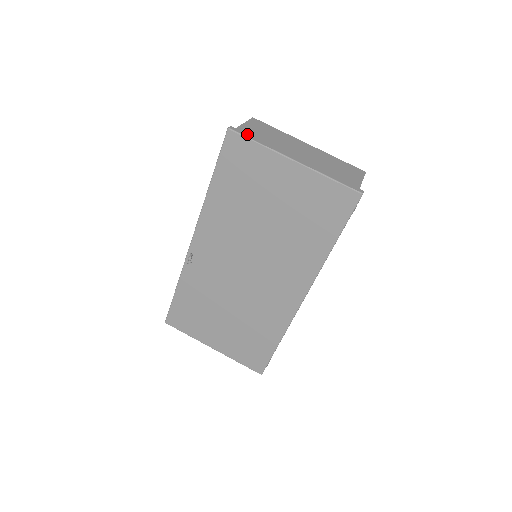
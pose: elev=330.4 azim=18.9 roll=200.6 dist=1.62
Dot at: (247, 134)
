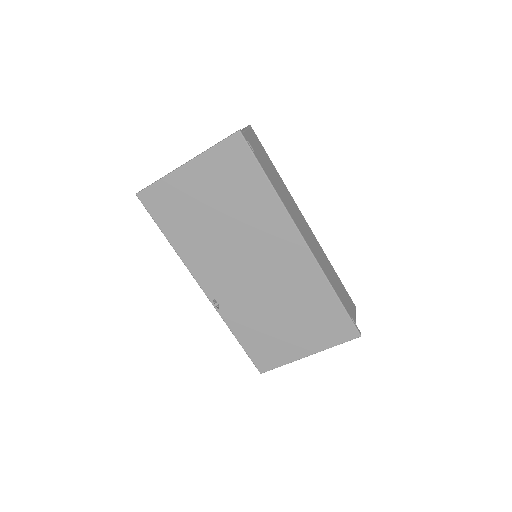
Dot at: occluded
